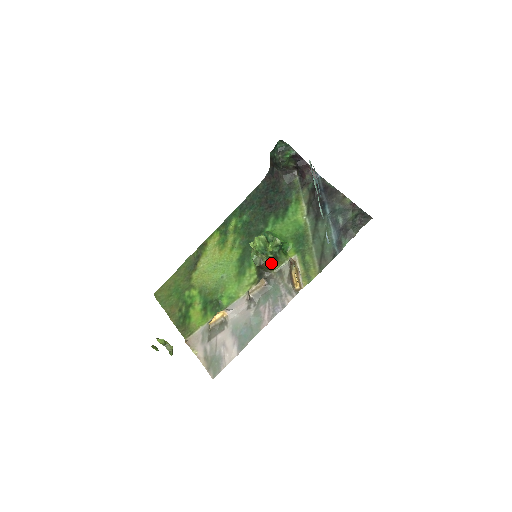
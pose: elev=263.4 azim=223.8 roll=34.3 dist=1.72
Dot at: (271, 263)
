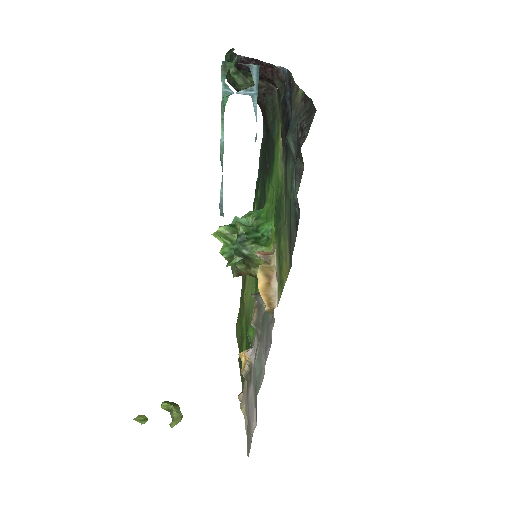
Dot at: (249, 267)
